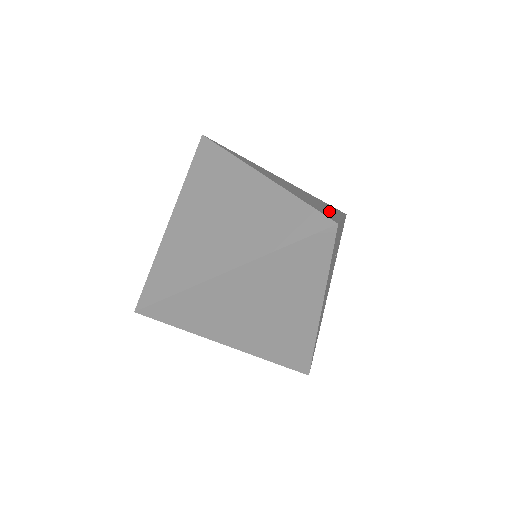
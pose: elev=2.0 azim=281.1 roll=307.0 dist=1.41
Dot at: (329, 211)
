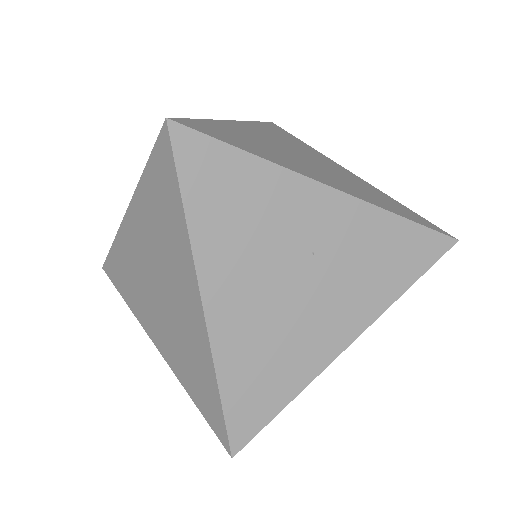
Dot at: (291, 164)
